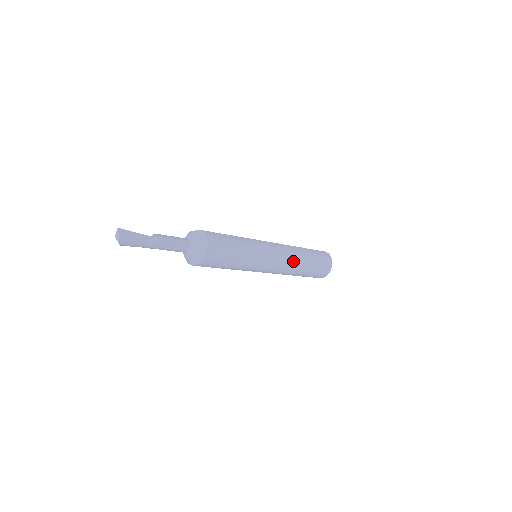
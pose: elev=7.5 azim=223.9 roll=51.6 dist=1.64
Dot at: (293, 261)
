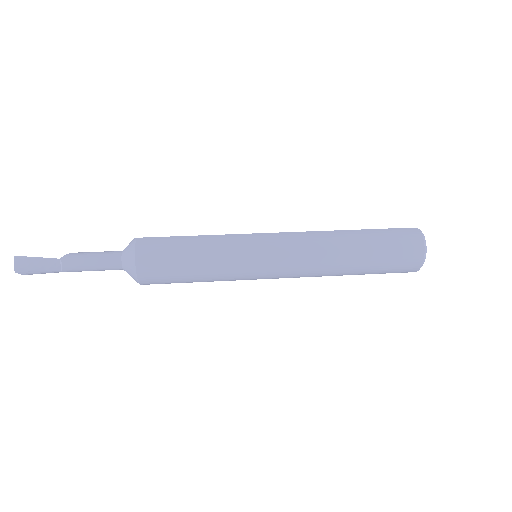
Dot at: (320, 257)
